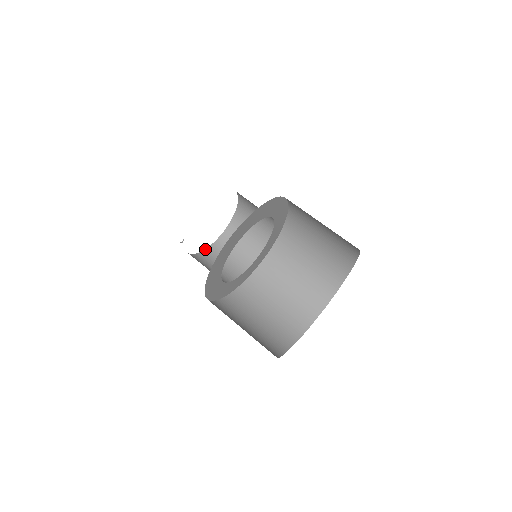
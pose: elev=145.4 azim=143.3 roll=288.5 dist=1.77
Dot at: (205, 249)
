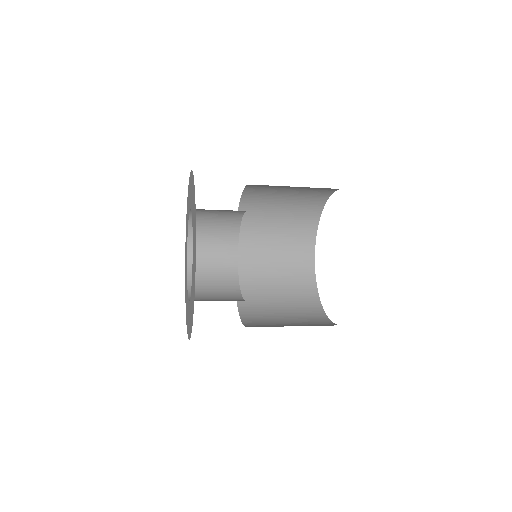
Dot at: (189, 301)
